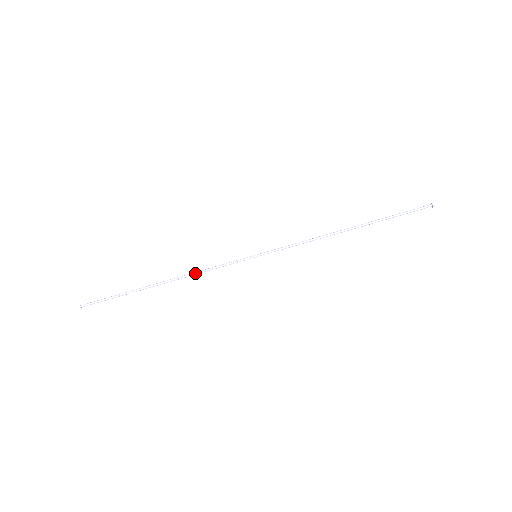
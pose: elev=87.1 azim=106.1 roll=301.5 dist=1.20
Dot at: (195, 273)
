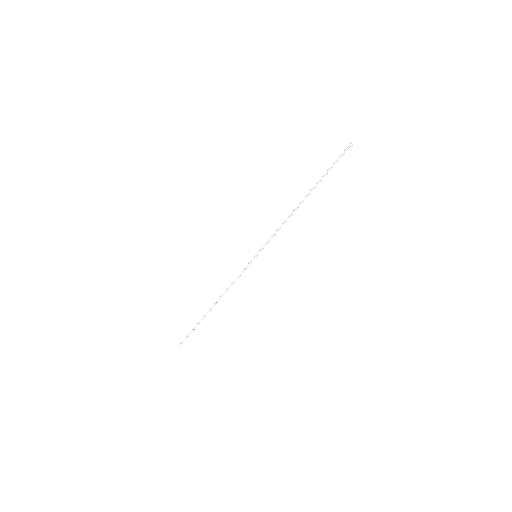
Dot at: (228, 289)
